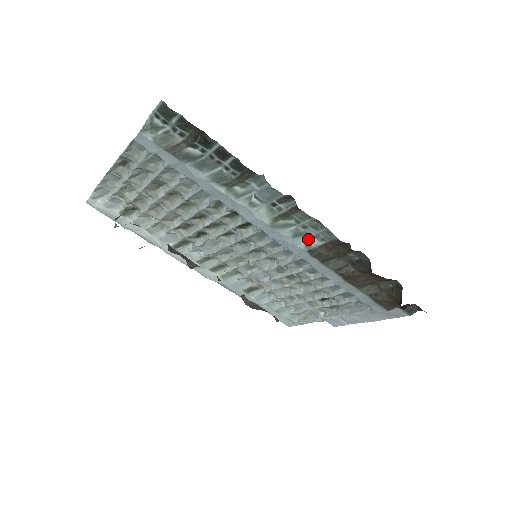
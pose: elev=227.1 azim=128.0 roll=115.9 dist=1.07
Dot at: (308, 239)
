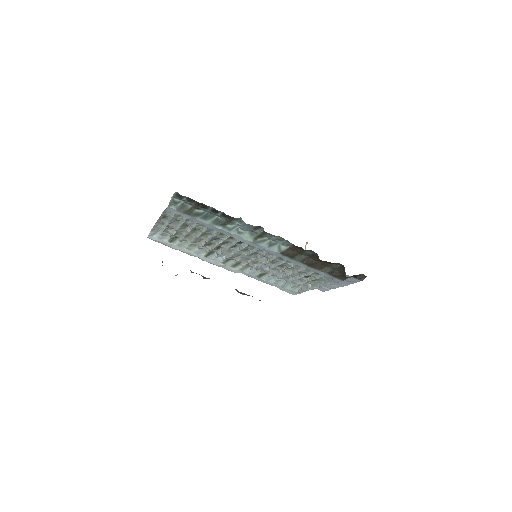
Dot at: (279, 246)
